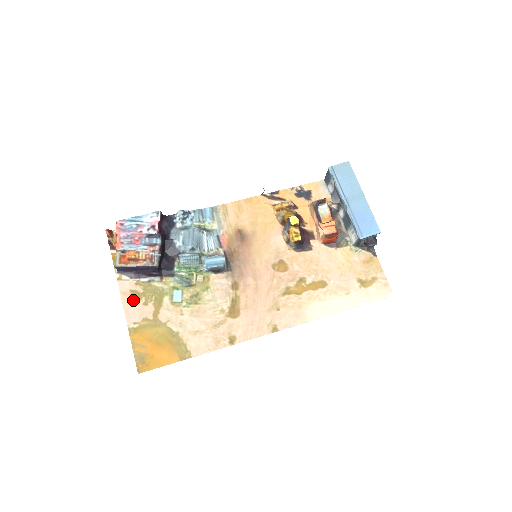
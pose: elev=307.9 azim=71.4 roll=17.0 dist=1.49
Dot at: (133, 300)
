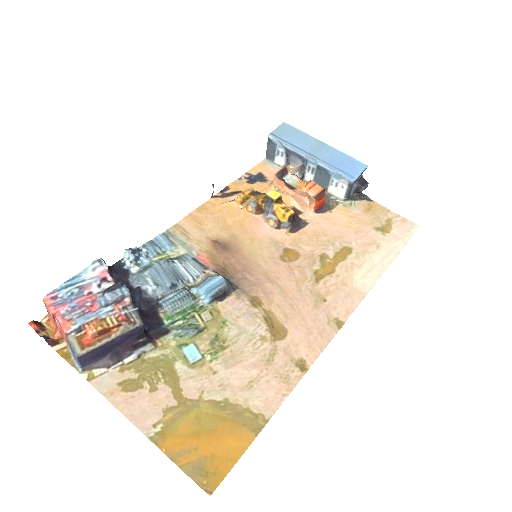
Dot at: (131, 395)
